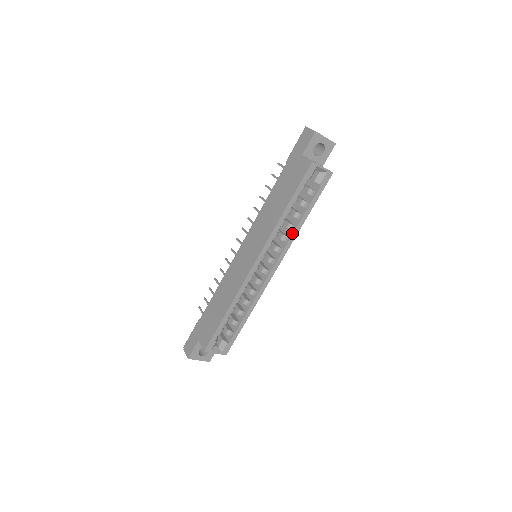
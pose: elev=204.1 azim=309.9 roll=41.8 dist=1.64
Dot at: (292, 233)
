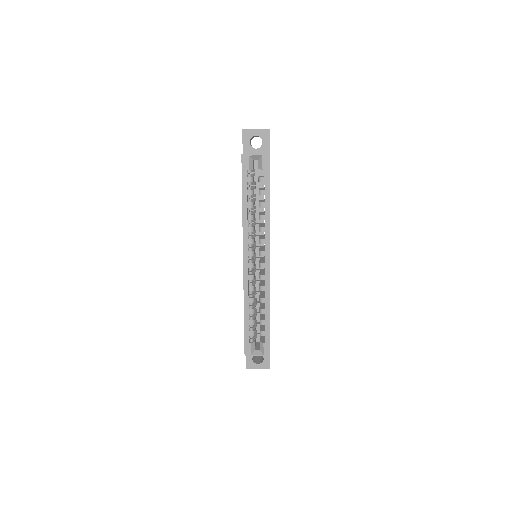
Dot at: occluded
